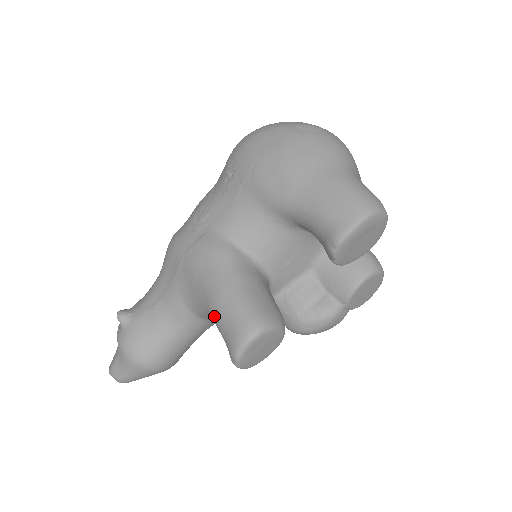
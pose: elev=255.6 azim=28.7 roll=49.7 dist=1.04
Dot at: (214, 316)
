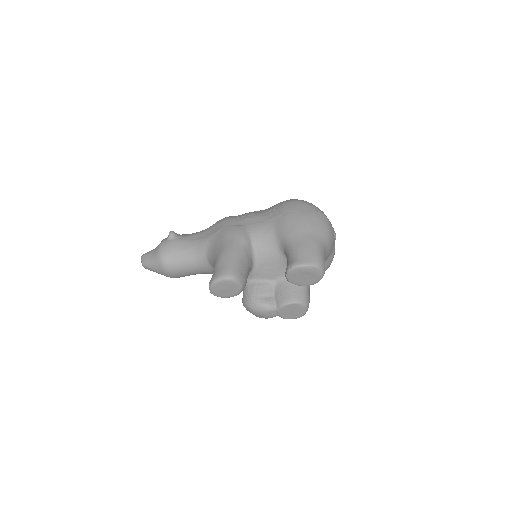
Dot at: (217, 260)
